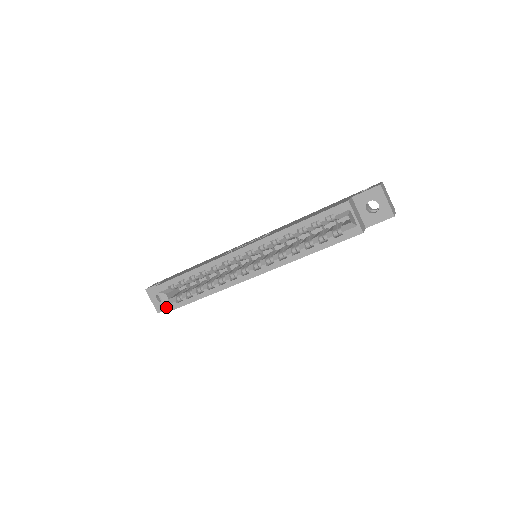
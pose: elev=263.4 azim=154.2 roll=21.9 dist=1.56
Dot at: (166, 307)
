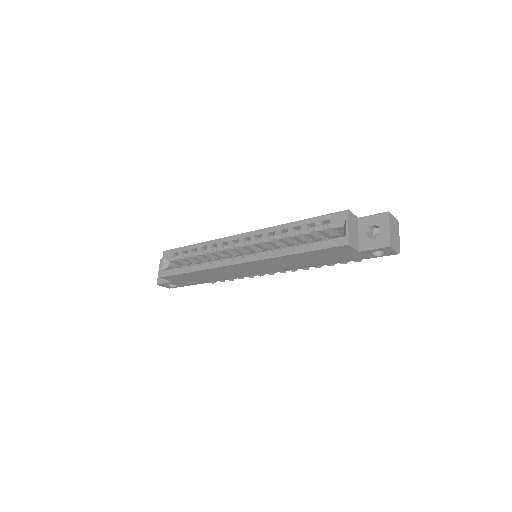
Dot at: (162, 272)
